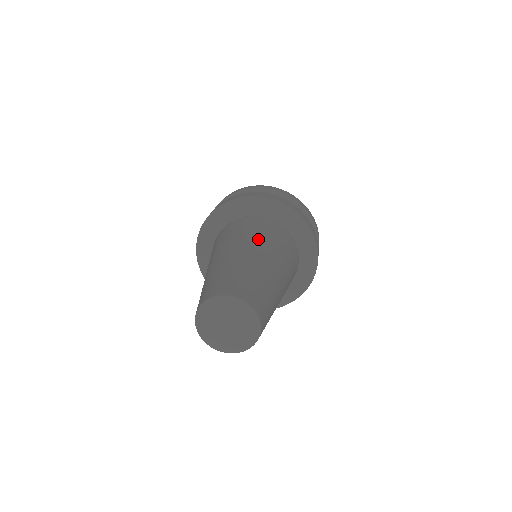
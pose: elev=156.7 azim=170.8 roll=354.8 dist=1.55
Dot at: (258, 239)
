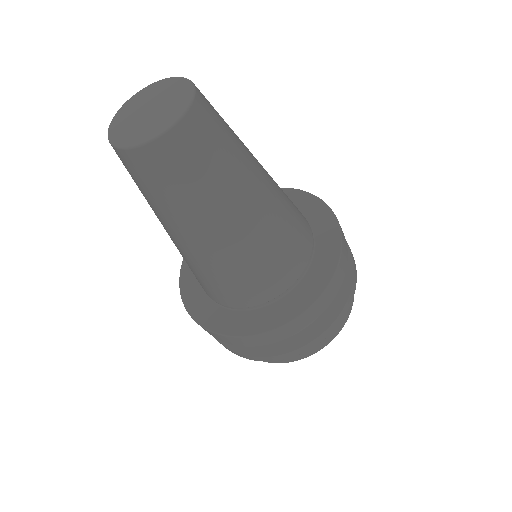
Dot at: occluded
